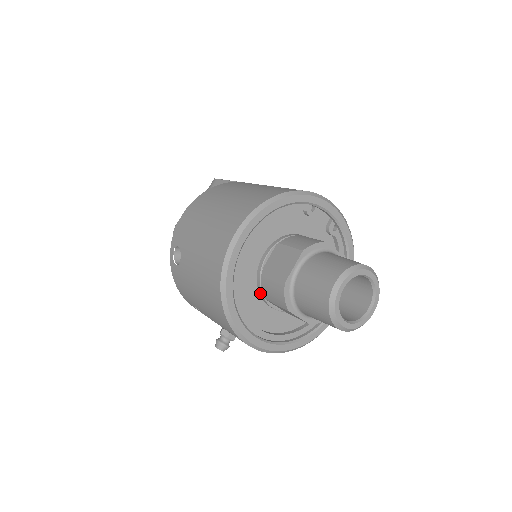
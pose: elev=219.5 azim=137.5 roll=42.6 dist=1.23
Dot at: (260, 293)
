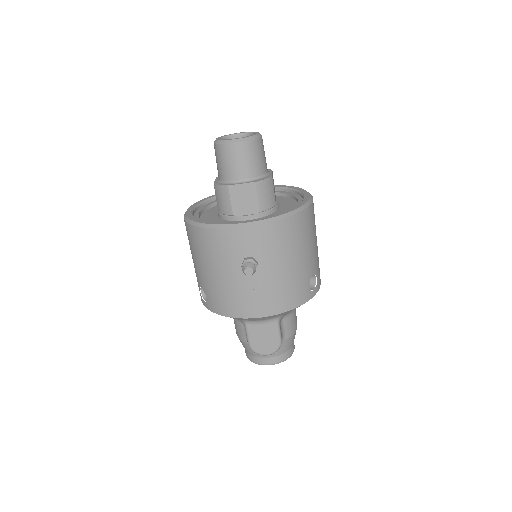
Dot at: (230, 219)
